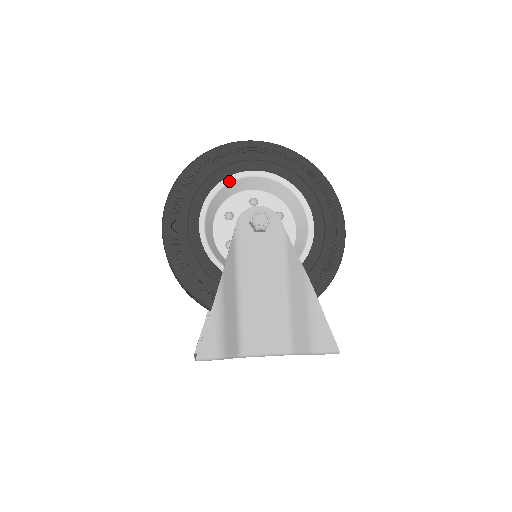
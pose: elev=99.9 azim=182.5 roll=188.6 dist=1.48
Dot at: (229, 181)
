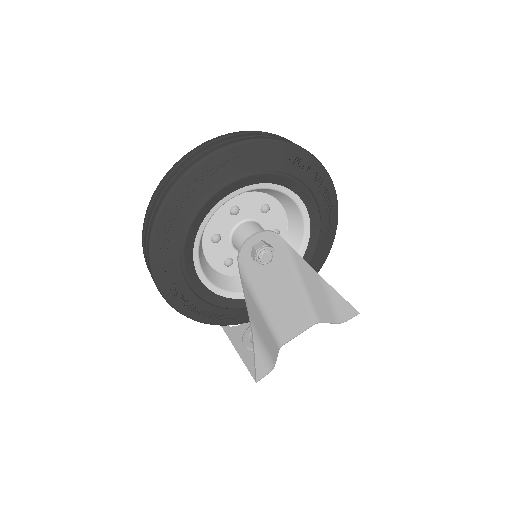
Dot at: (208, 220)
